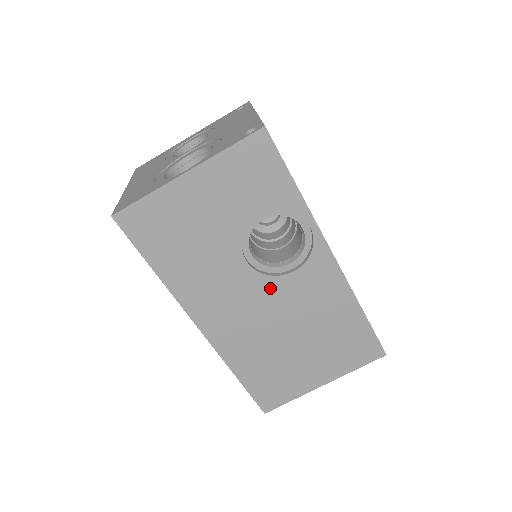
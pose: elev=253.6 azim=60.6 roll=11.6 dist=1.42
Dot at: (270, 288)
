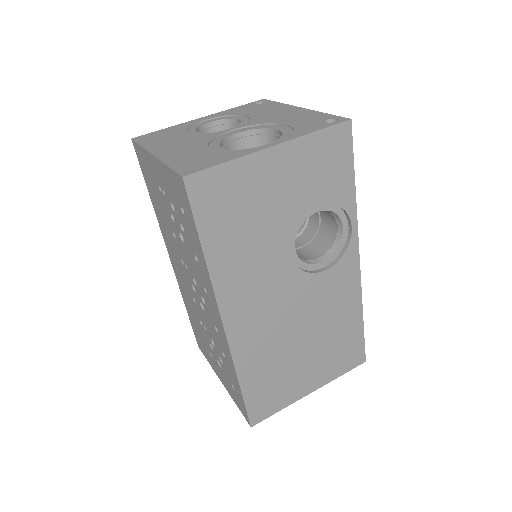
Dot at: (302, 285)
